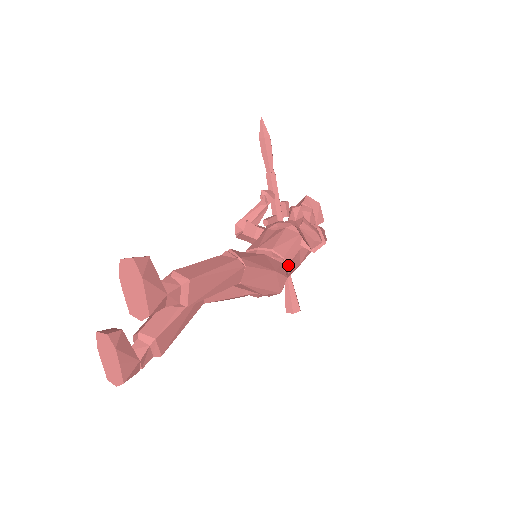
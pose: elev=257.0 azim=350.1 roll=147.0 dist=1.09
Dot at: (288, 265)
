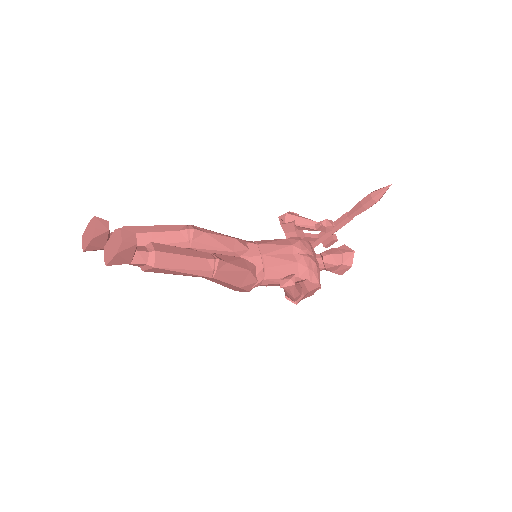
Dot at: (263, 284)
